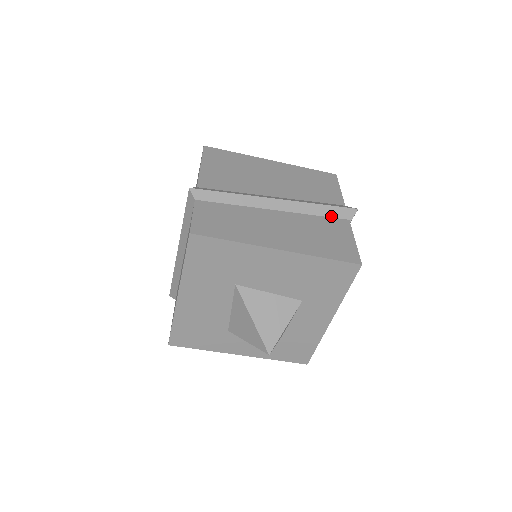
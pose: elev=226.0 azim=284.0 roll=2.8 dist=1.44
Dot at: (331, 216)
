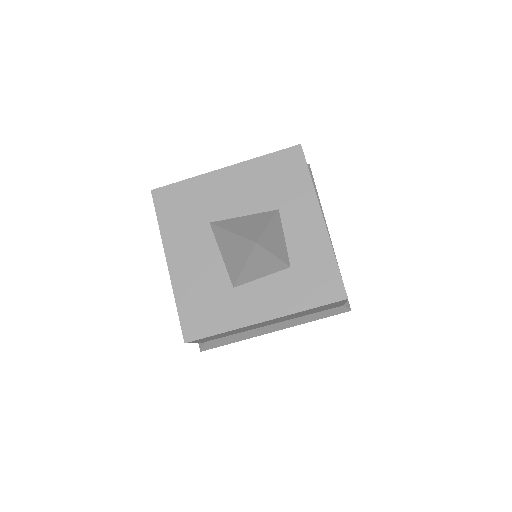
Dot at: occluded
